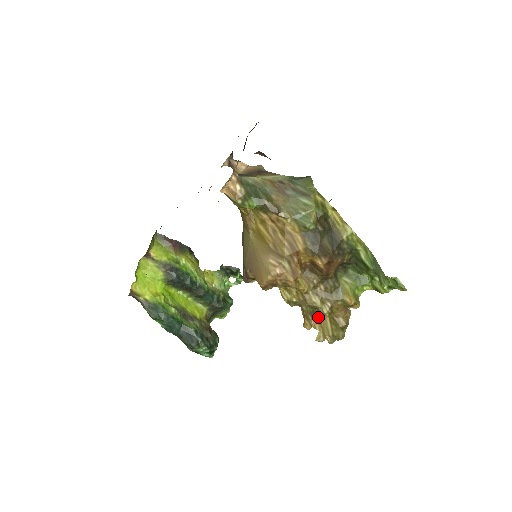
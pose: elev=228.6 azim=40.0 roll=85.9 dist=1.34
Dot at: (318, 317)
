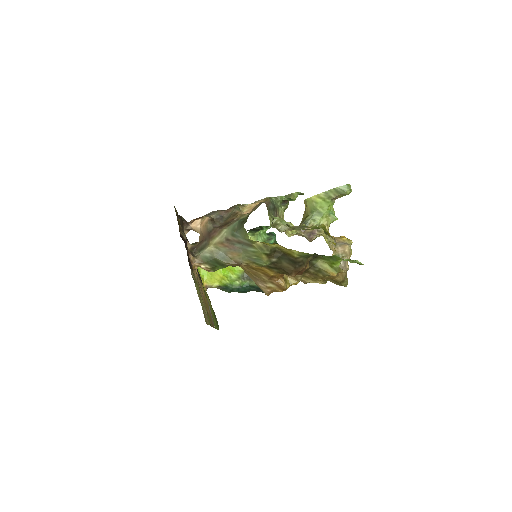
Dot at: occluded
